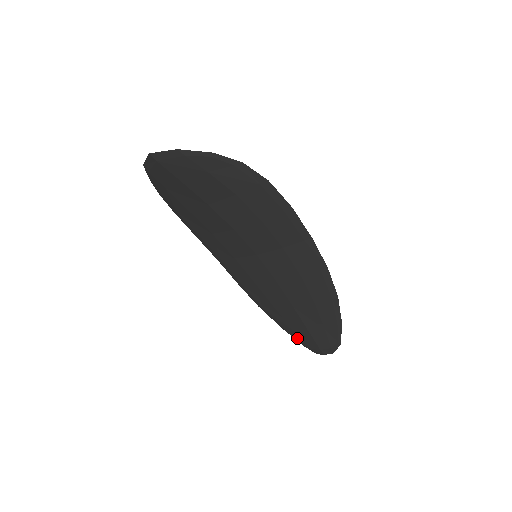
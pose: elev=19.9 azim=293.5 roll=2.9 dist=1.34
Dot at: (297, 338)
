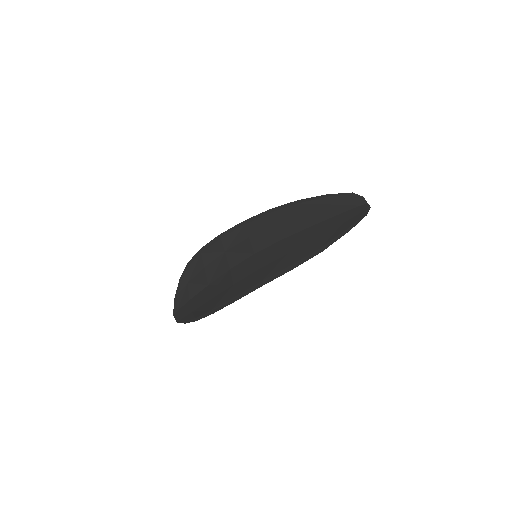
Dot at: (340, 199)
